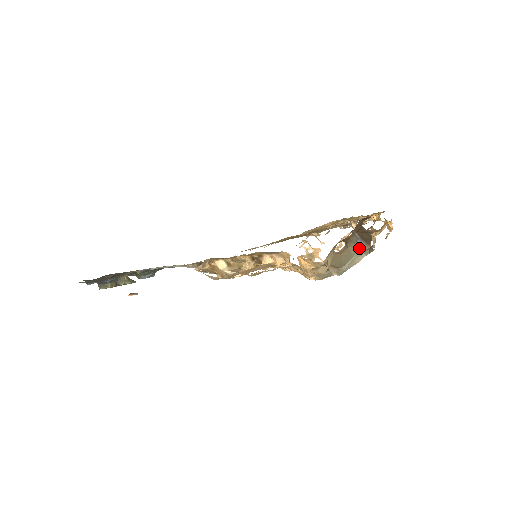
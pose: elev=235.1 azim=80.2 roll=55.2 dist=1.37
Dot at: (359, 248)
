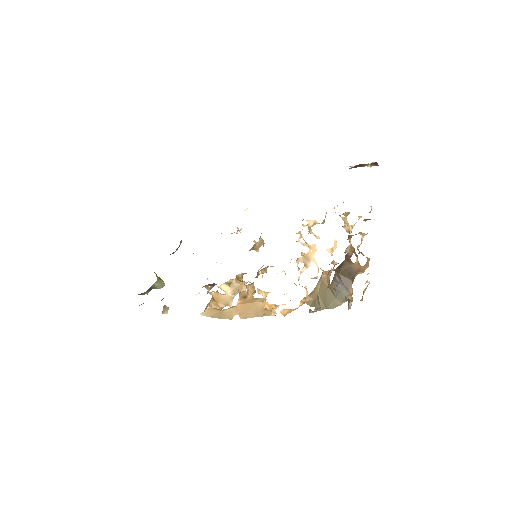
Dot at: (340, 293)
